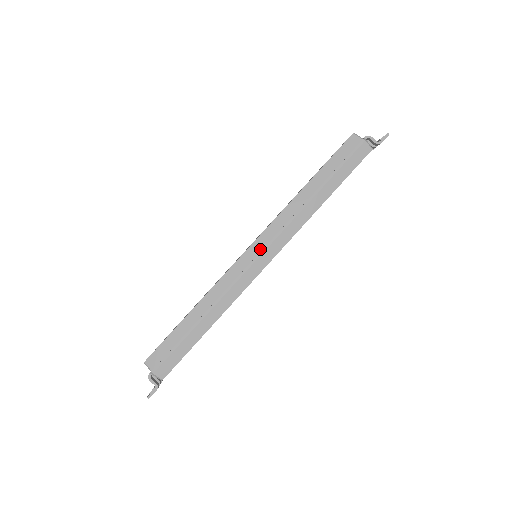
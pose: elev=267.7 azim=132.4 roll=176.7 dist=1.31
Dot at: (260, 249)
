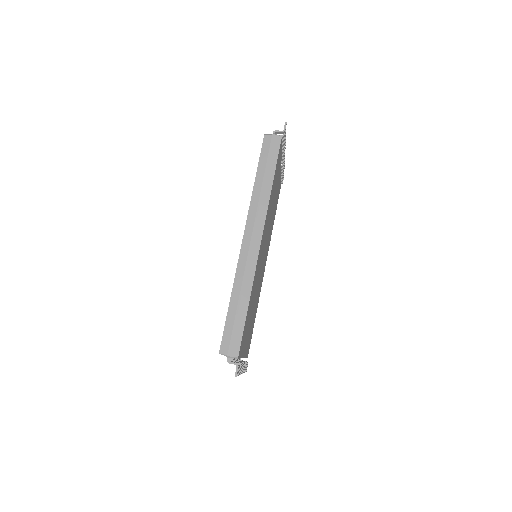
Dot at: (250, 235)
